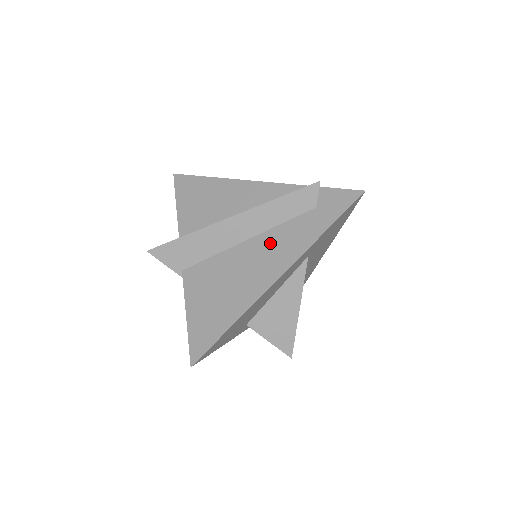
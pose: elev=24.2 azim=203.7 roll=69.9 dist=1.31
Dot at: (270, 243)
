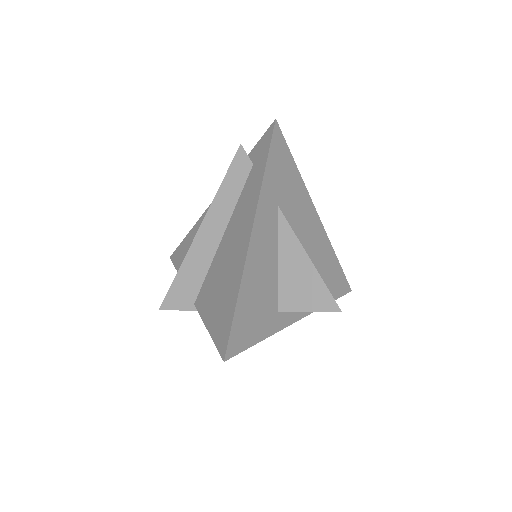
Dot at: (237, 218)
